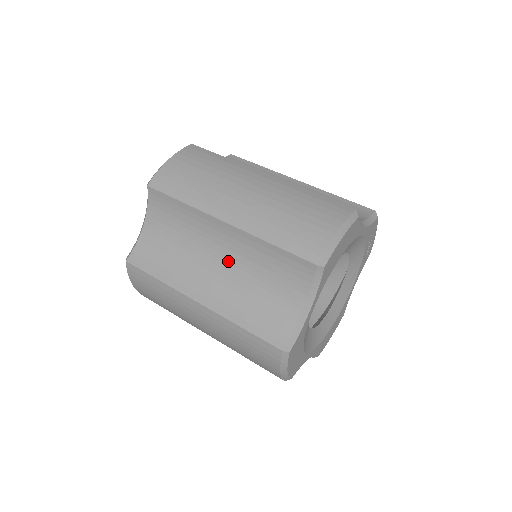
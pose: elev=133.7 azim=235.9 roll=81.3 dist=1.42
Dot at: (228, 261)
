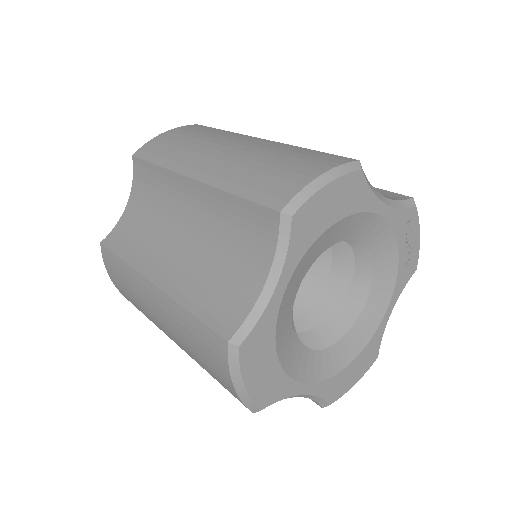
Dot at: (193, 231)
